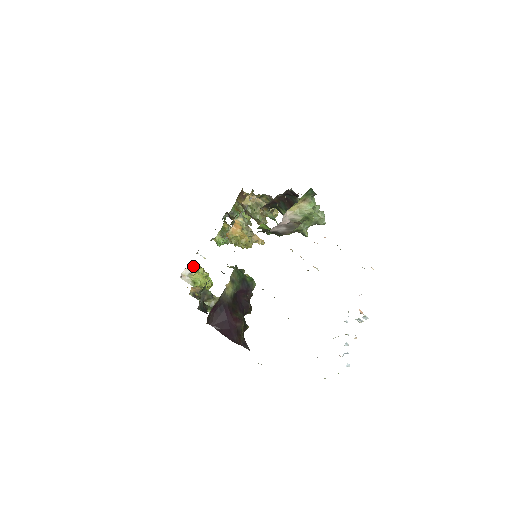
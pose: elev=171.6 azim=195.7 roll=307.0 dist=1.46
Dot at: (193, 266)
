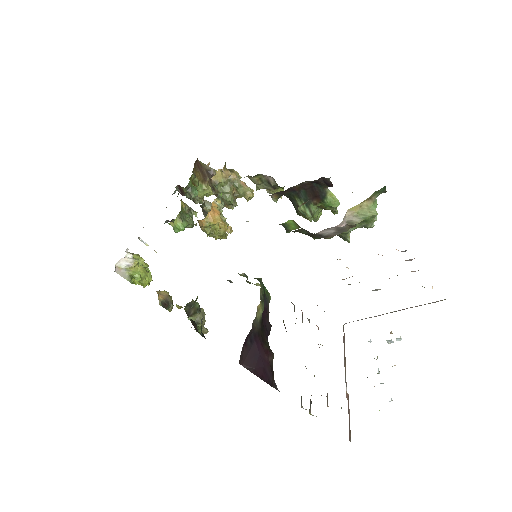
Dot at: (132, 255)
